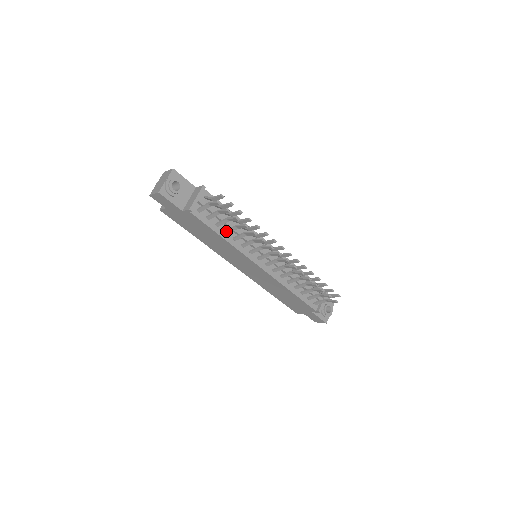
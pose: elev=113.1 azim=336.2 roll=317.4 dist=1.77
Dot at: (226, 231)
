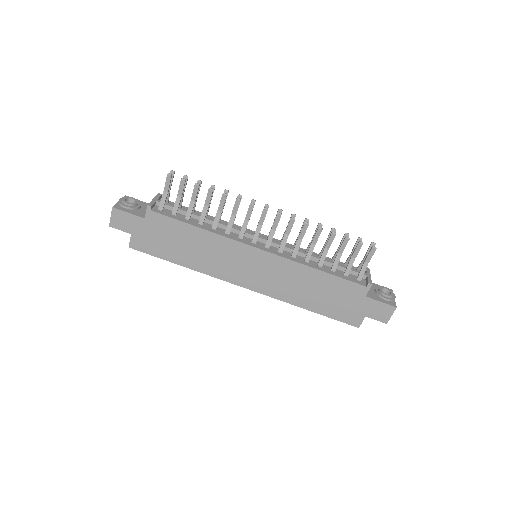
Dot at: (199, 221)
